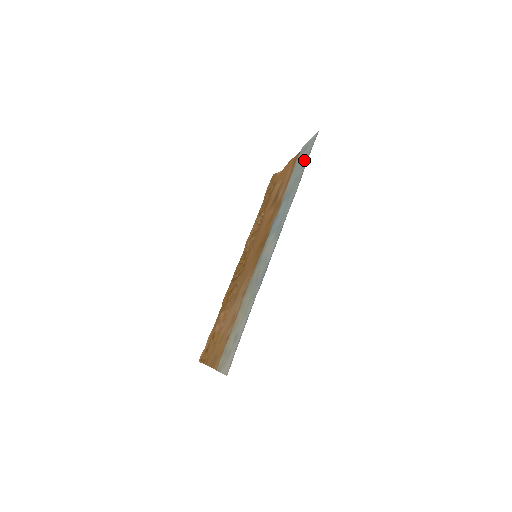
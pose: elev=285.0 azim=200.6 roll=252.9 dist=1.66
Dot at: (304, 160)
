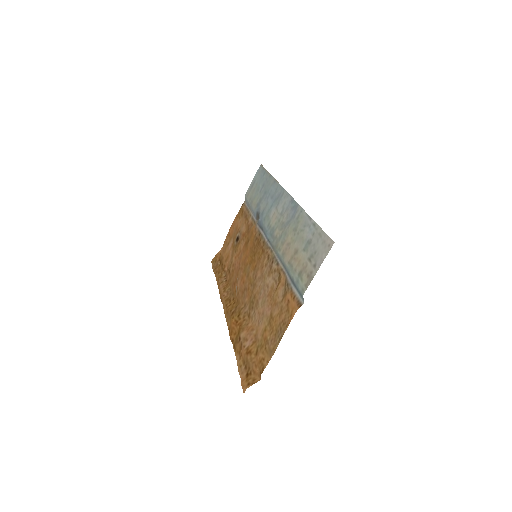
Dot at: (261, 178)
